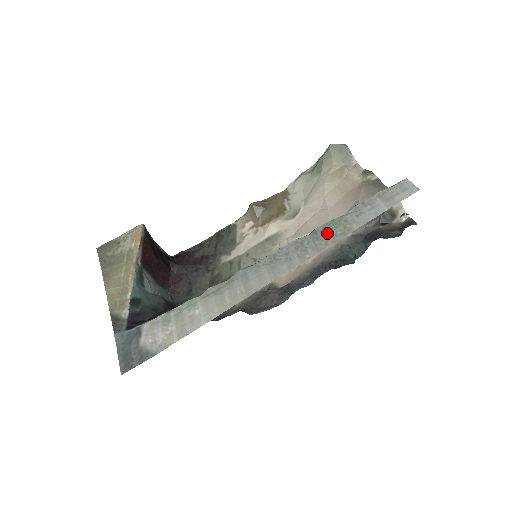
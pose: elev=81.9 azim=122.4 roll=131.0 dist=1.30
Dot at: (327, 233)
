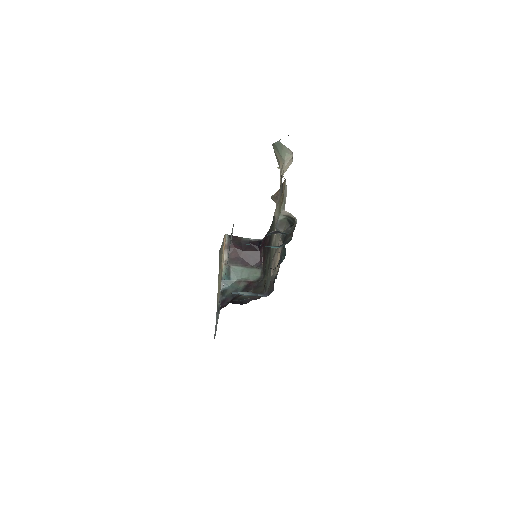
Dot at: occluded
